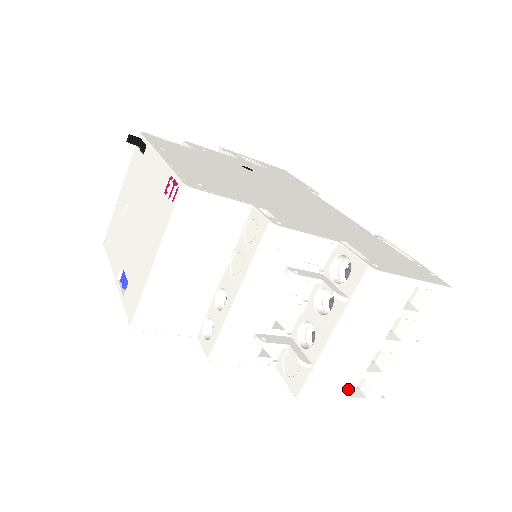
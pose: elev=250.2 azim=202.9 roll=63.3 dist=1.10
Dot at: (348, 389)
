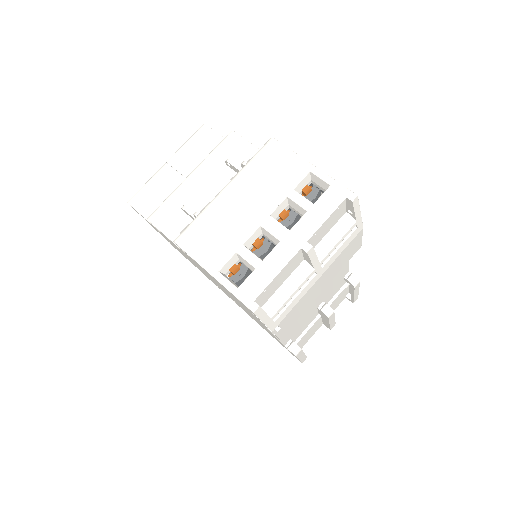
Dot at: (220, 256)
